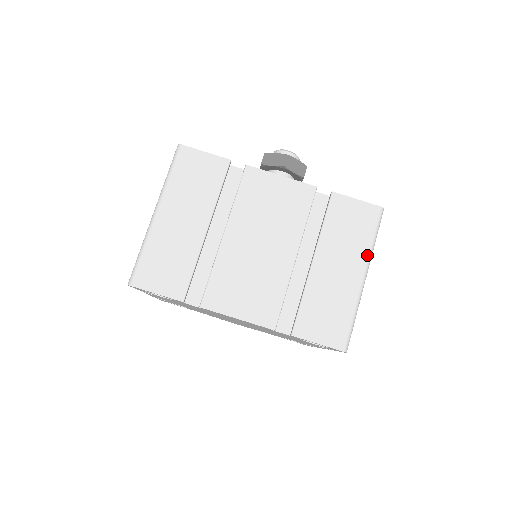
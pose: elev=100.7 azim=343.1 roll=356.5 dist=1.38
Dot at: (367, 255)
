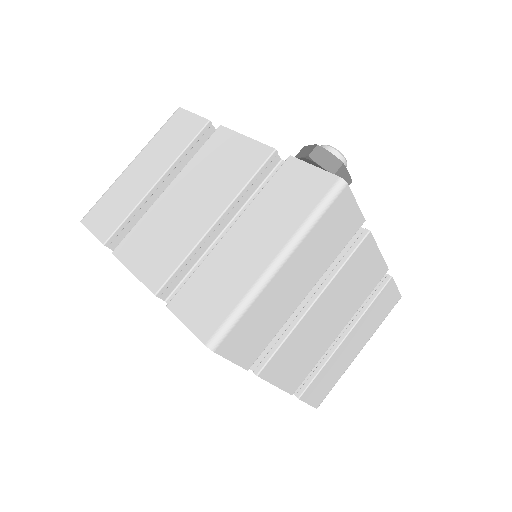
Dot at: (293, 233)
